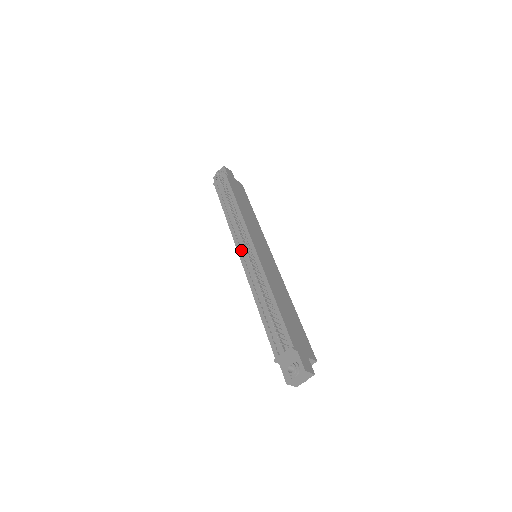
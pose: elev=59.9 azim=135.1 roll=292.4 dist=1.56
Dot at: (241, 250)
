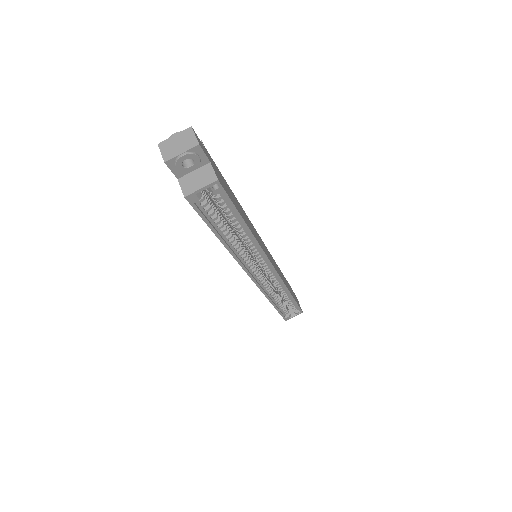
Dot at: occluded
